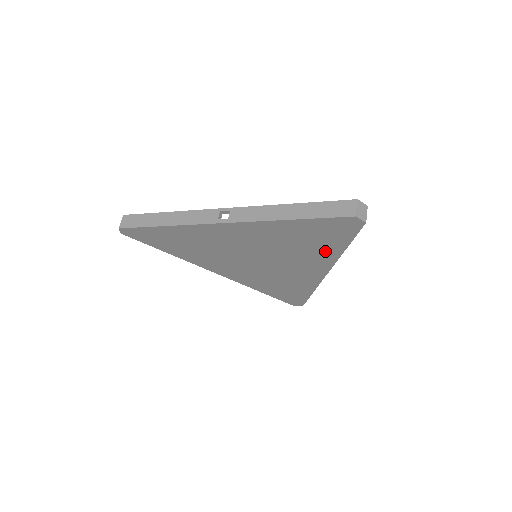
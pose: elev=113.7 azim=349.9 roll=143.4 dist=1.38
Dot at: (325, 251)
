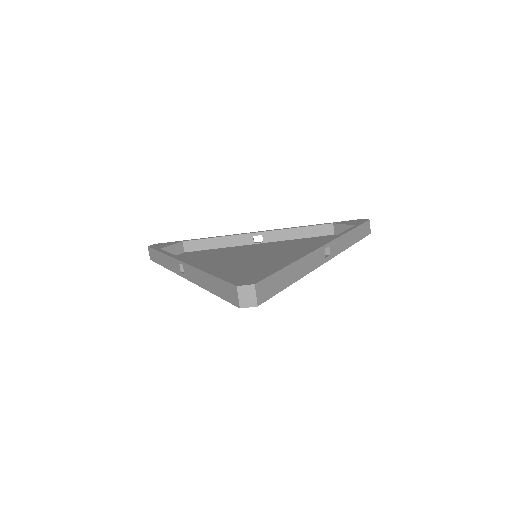
Dot at: occluded
